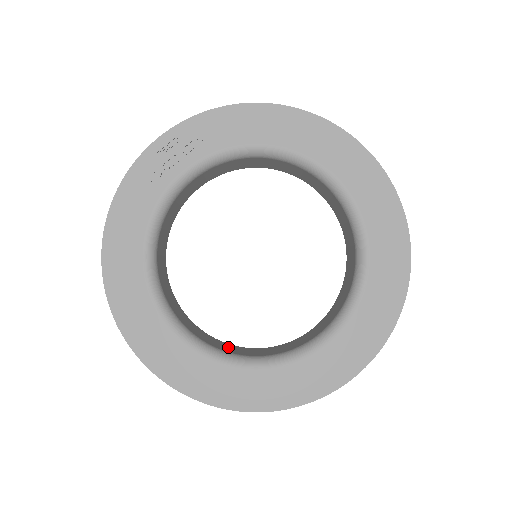
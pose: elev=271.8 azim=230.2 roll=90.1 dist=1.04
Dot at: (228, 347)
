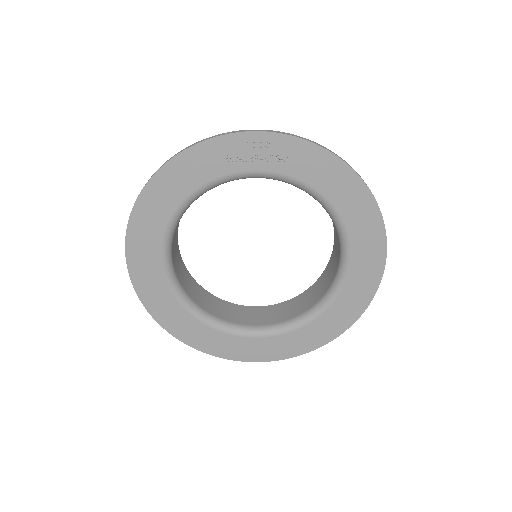
Dot at: (192, 286)
